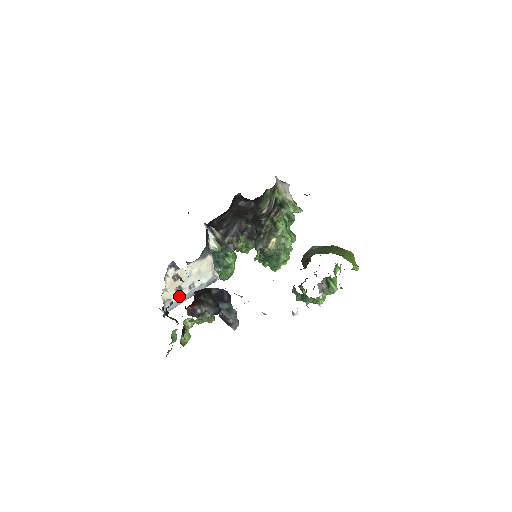
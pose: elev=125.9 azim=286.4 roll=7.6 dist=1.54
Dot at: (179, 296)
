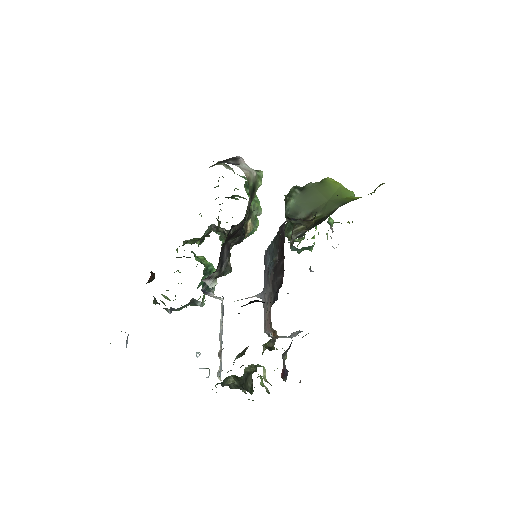
Dot at: occluded
